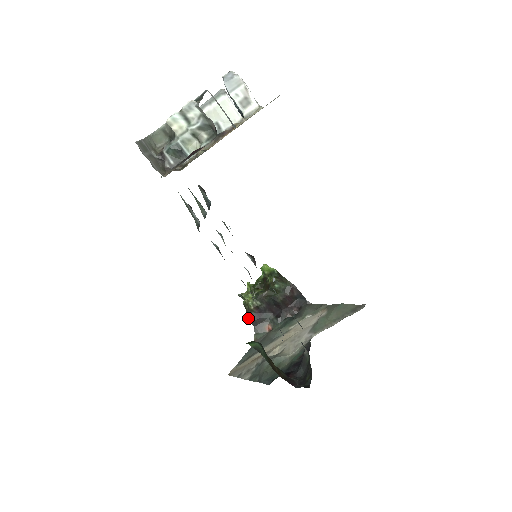
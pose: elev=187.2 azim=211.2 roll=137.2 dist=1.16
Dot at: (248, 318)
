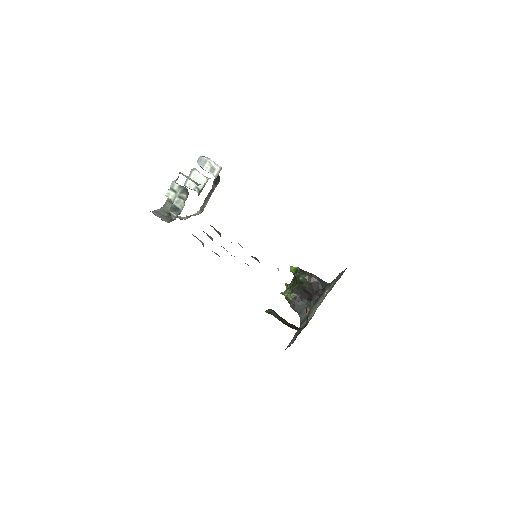
Dot at: (292, 308)
